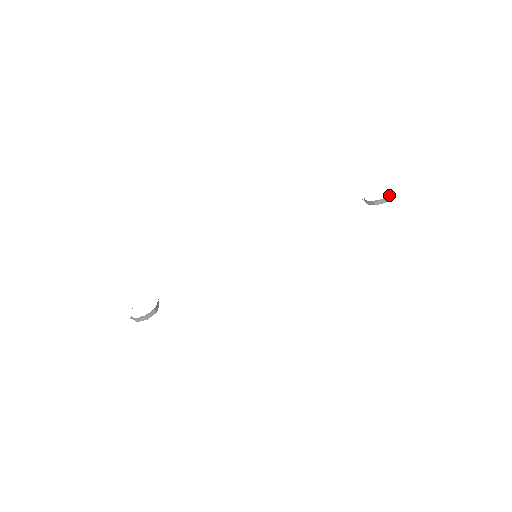
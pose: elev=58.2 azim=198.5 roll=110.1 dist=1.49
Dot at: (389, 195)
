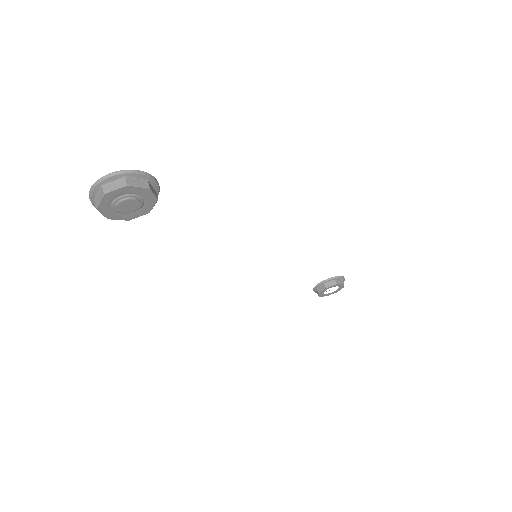
Dot at: (344, 278)
